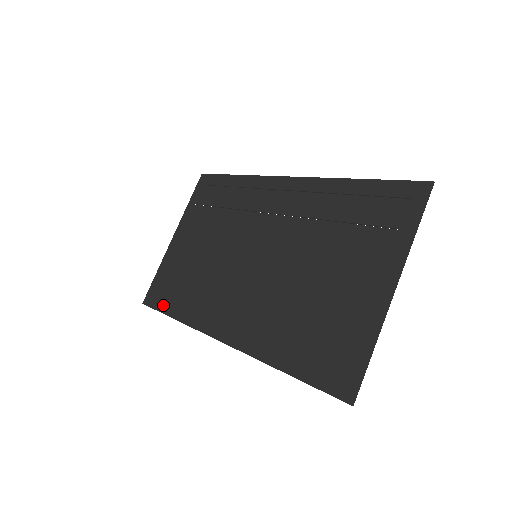
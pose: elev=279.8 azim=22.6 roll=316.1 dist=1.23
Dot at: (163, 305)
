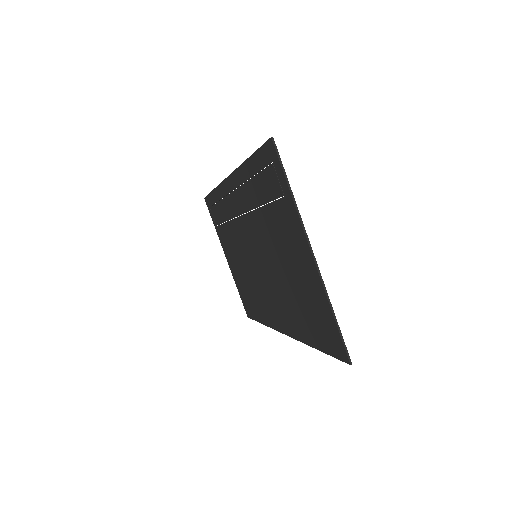
Dot at: (253, 315)
